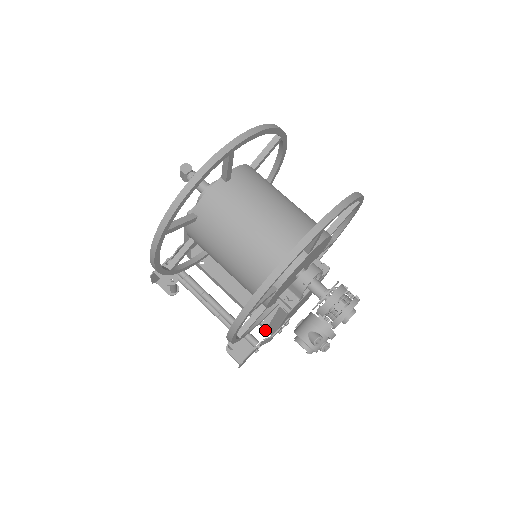
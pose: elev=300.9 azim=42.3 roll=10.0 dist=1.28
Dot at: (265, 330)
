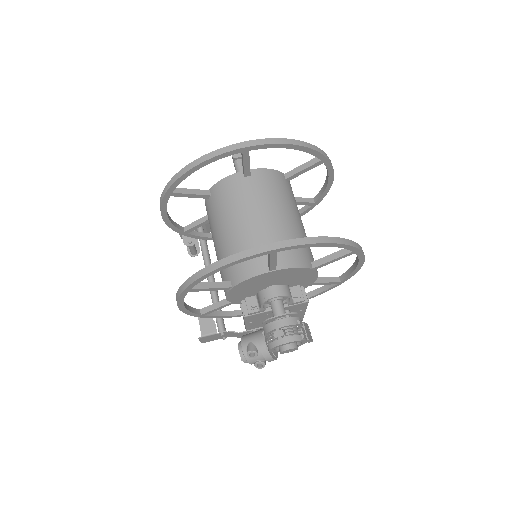
Dot at: occluded
